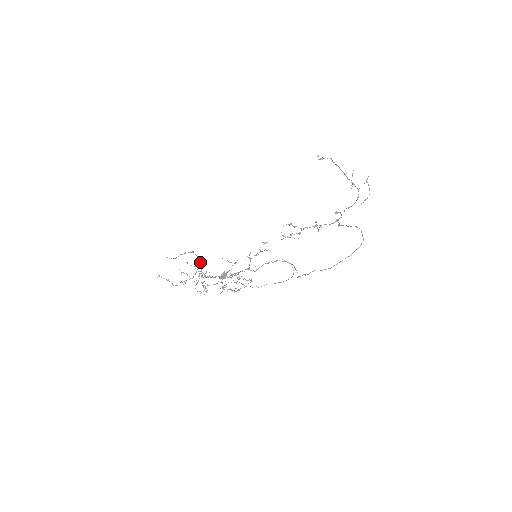
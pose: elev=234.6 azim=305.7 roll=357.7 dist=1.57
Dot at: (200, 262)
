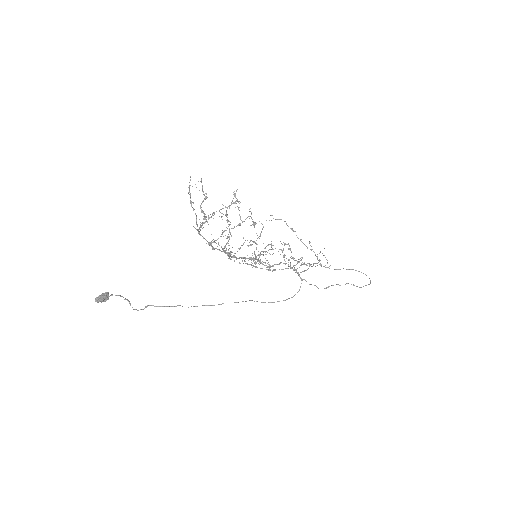
Dot at: occluded
